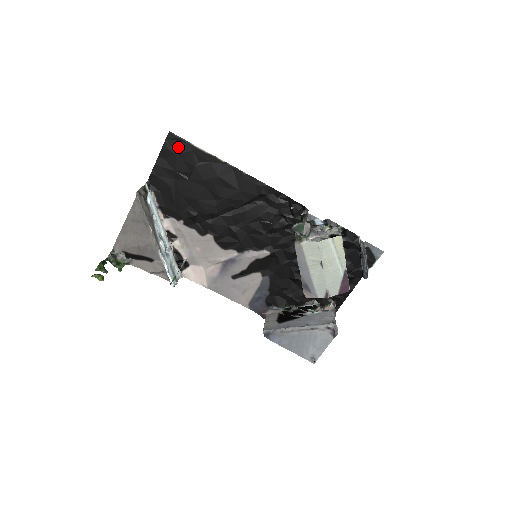
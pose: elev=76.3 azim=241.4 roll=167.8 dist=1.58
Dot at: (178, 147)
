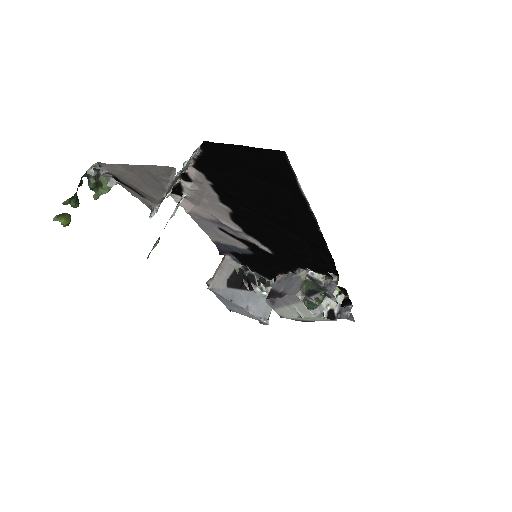
Dot at: (278, 165)
